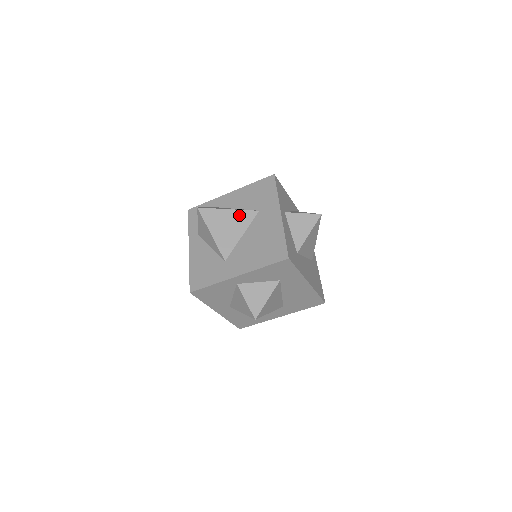
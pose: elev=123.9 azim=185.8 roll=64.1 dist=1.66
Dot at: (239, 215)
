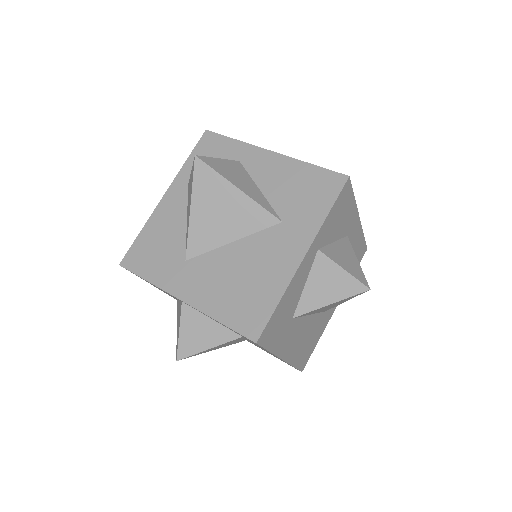
Dot at: (248, 208)
